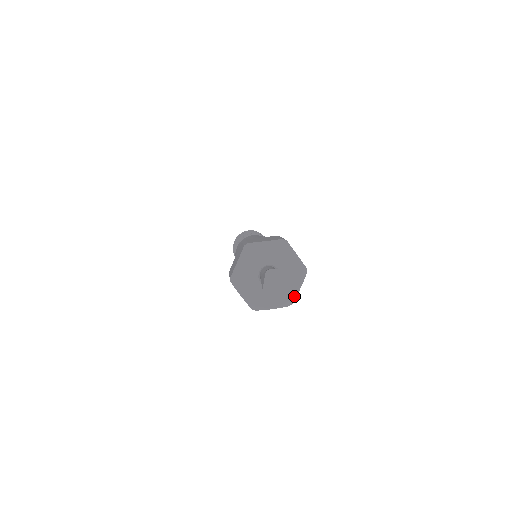
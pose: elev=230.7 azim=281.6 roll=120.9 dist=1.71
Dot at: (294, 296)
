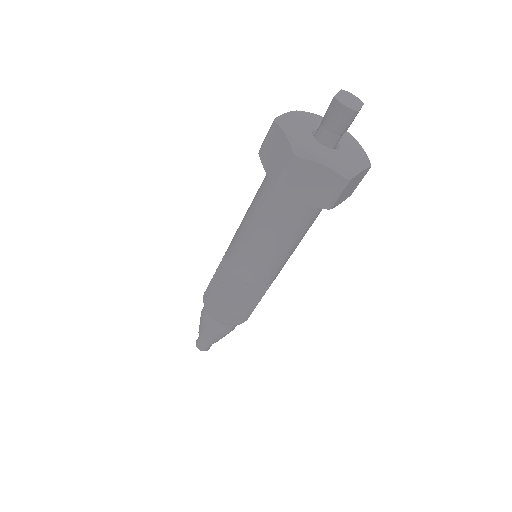
Dot at: (355, 171)
